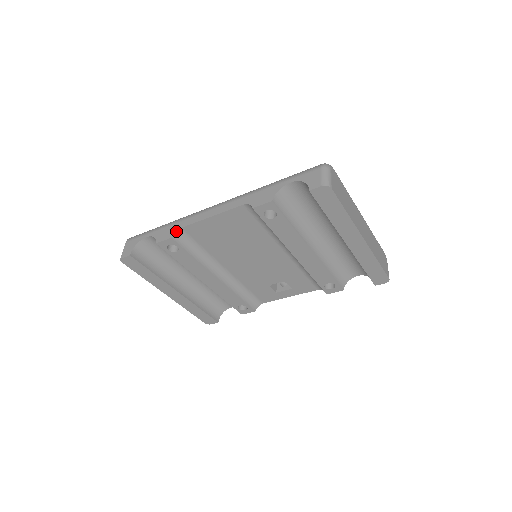
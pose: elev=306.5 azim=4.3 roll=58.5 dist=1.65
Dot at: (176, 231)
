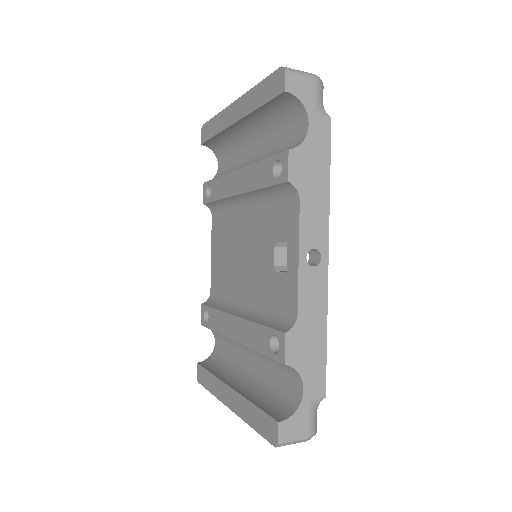
Dot at: (208, 299)
